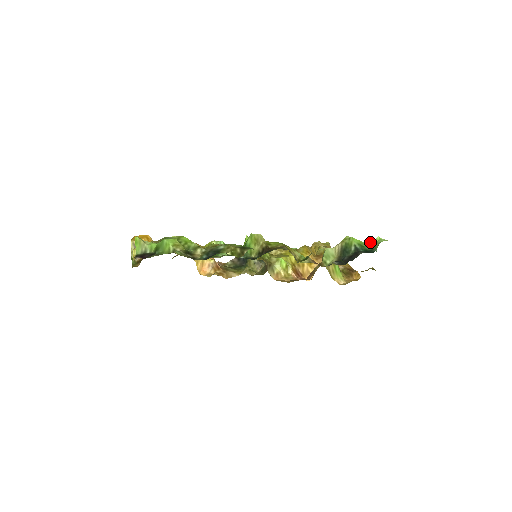
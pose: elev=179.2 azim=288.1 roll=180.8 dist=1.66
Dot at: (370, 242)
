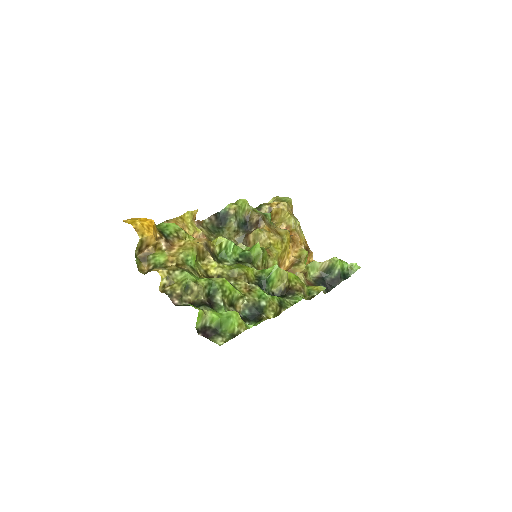
Dot at: (348, 264)
